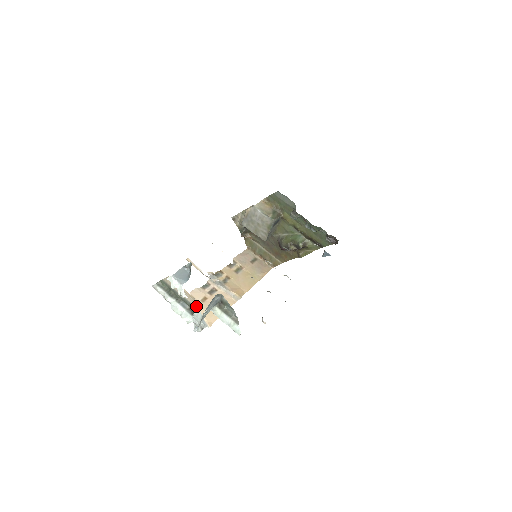
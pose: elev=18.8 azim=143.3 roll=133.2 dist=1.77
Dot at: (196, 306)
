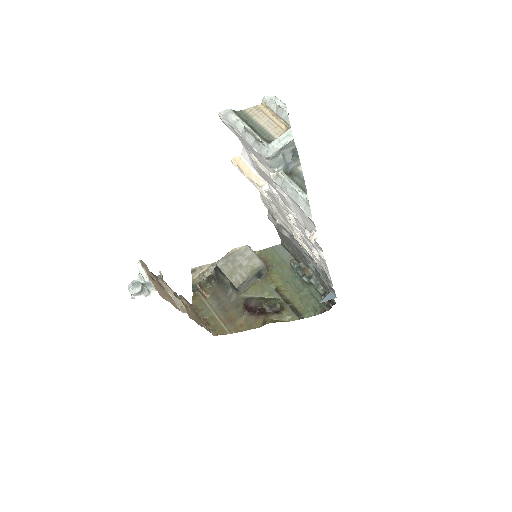
Dot at: (290, 128)
